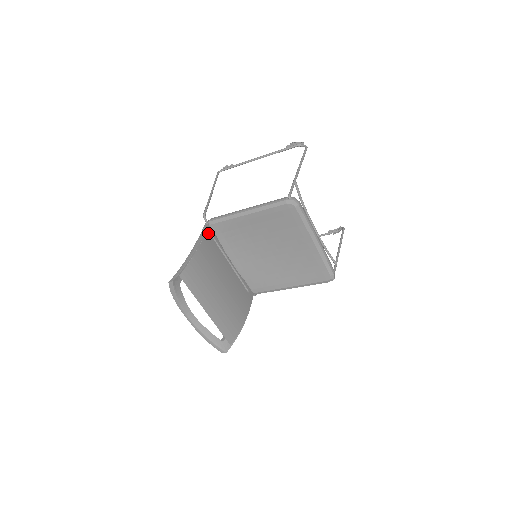
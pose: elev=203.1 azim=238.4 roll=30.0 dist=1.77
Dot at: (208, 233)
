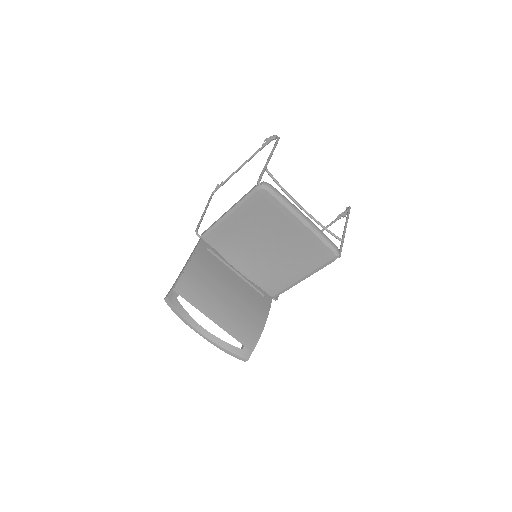
Dot at: (202, 246)
